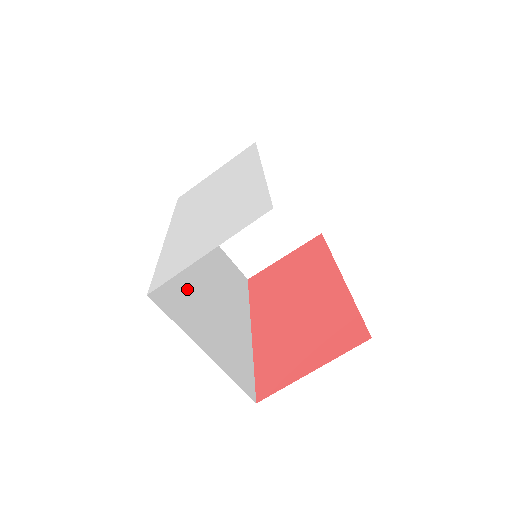
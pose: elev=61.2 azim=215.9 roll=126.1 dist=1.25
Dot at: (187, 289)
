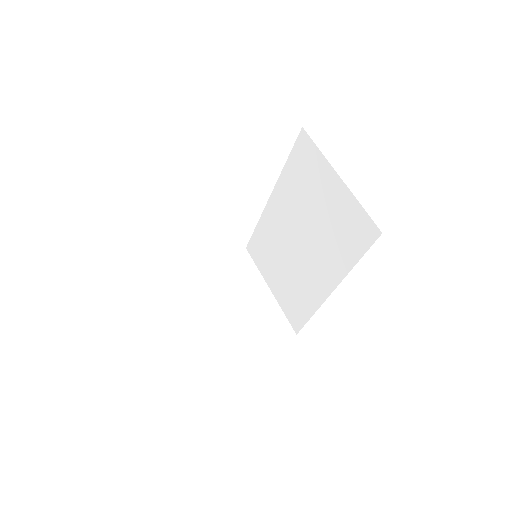
Dot at: occluded
